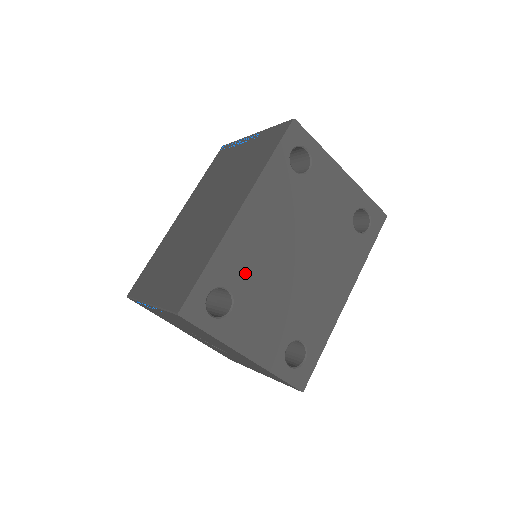
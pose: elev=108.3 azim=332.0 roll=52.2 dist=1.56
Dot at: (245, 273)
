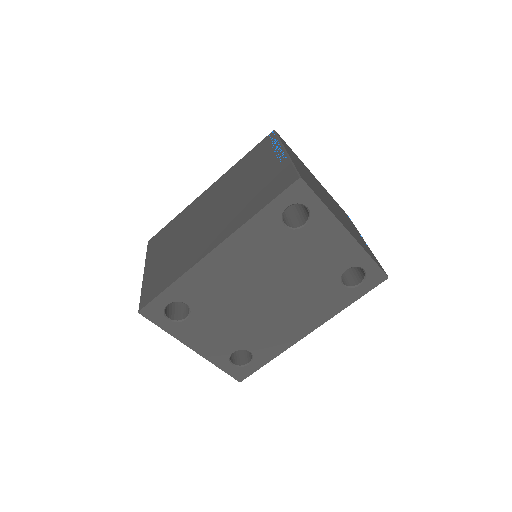
Dot at: (206, 296)
